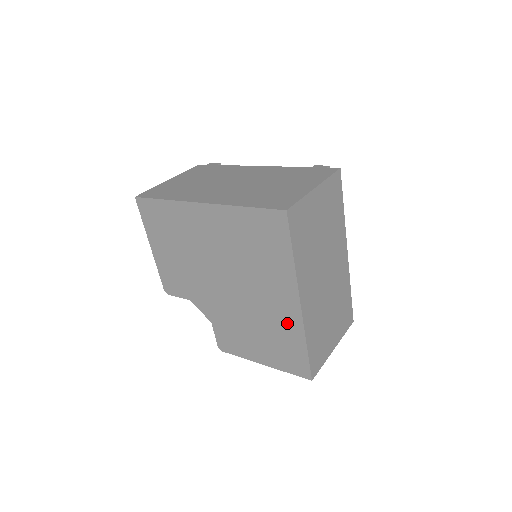
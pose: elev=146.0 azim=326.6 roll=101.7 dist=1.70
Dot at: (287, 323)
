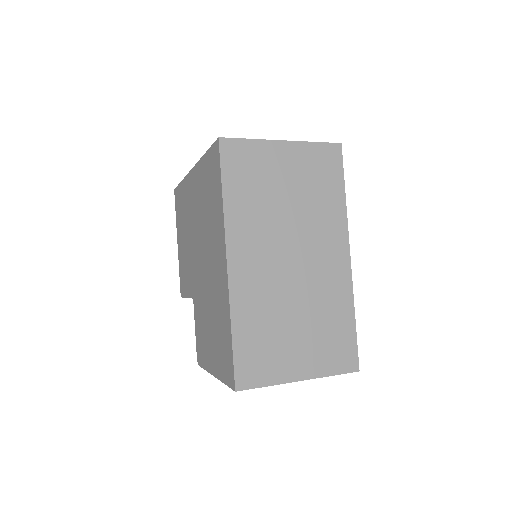
Dot at: (222, 298)
